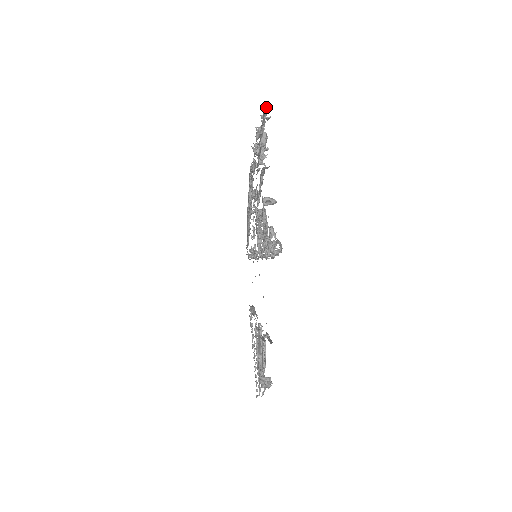
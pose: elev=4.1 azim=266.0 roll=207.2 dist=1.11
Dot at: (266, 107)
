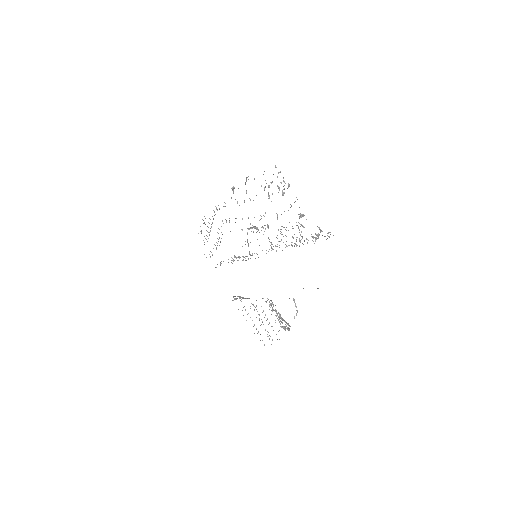
Dot at: (275, 167)
